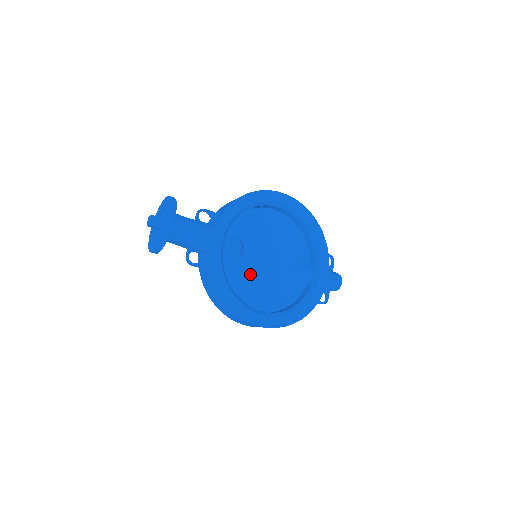
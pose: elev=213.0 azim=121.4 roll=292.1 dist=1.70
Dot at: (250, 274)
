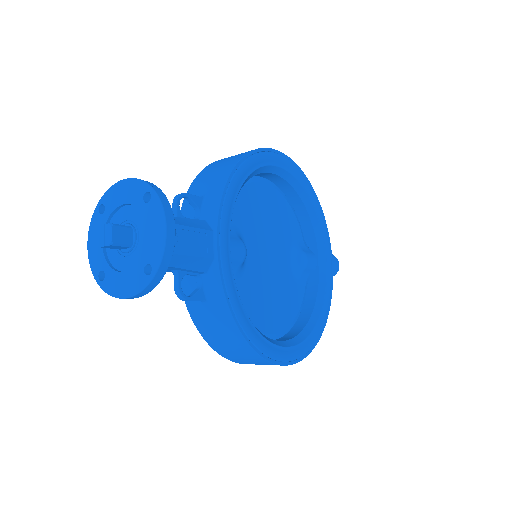
Dot at: (257, 287)
